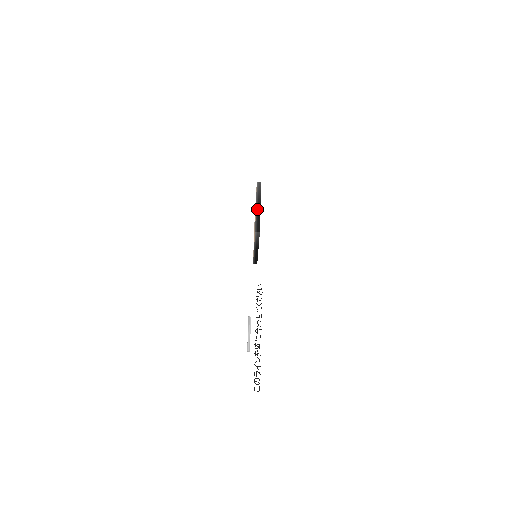
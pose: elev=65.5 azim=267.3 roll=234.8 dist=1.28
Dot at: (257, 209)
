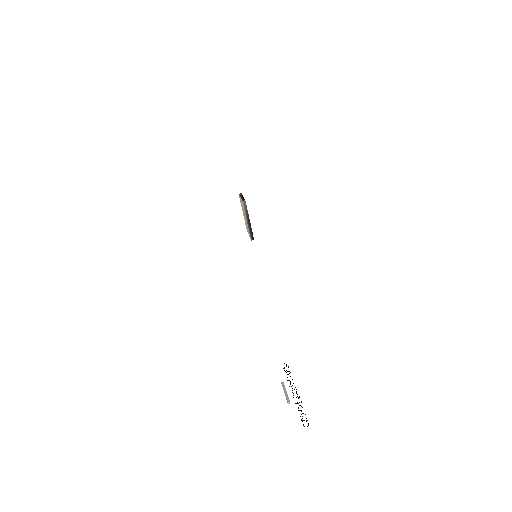
Dot at: (241, 197)
